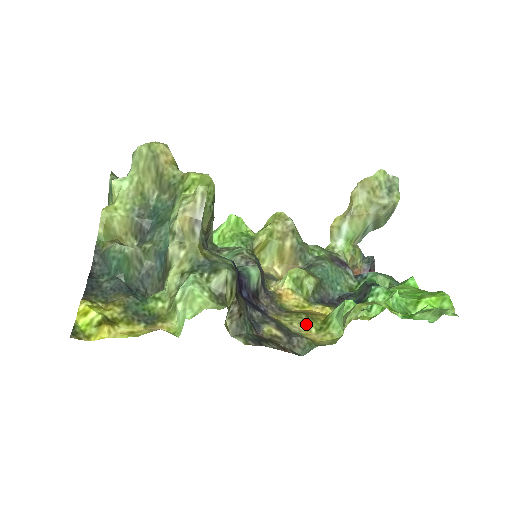
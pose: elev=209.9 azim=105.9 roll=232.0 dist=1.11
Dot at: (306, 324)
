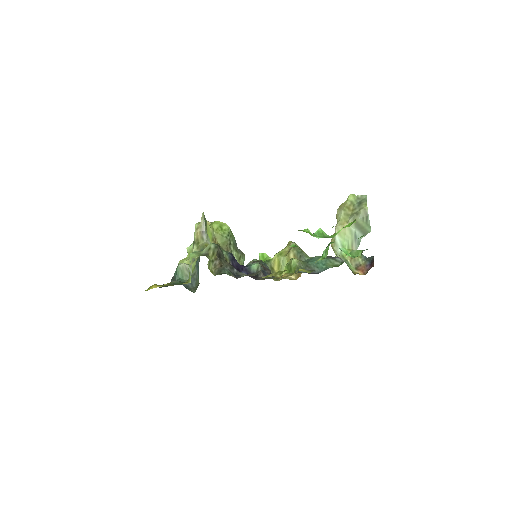
Dot at: (275, 273)
